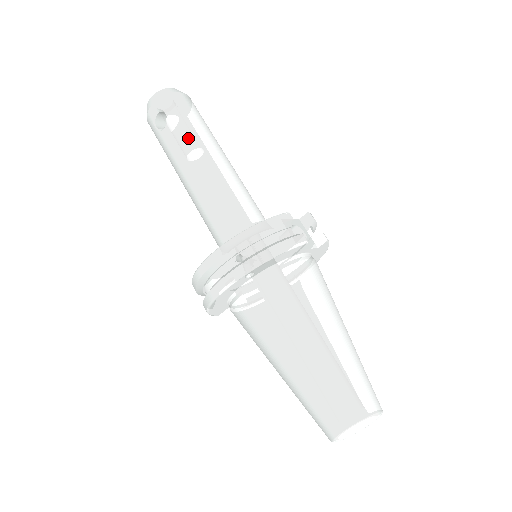
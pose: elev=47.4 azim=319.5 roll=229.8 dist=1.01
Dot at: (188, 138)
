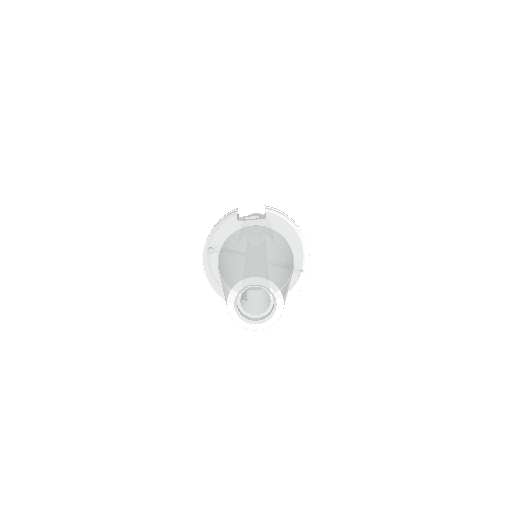
Dot at: occluded
